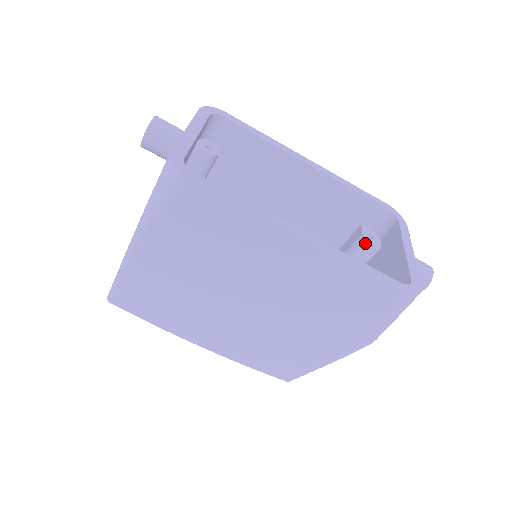
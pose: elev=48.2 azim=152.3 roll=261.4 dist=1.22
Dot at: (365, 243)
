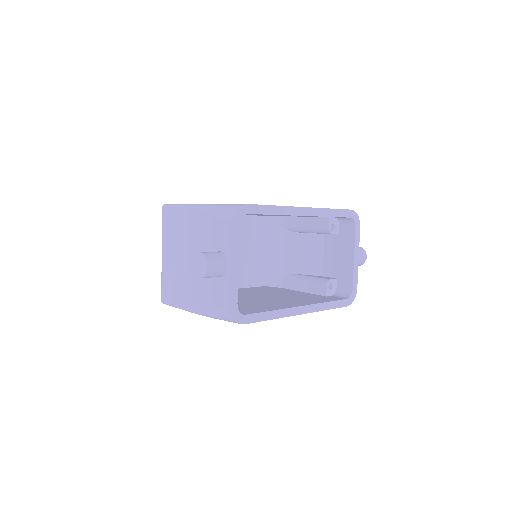
Dot at: occluded
